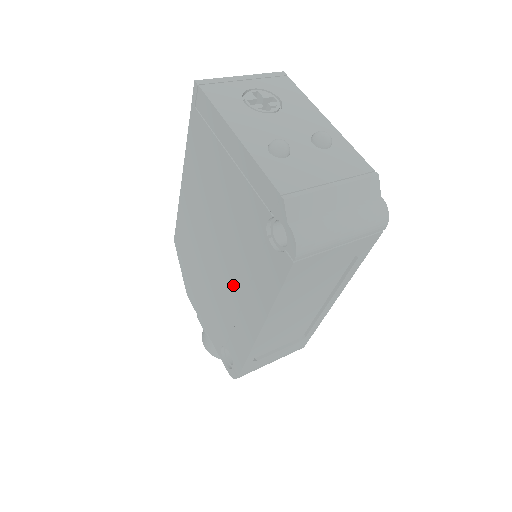
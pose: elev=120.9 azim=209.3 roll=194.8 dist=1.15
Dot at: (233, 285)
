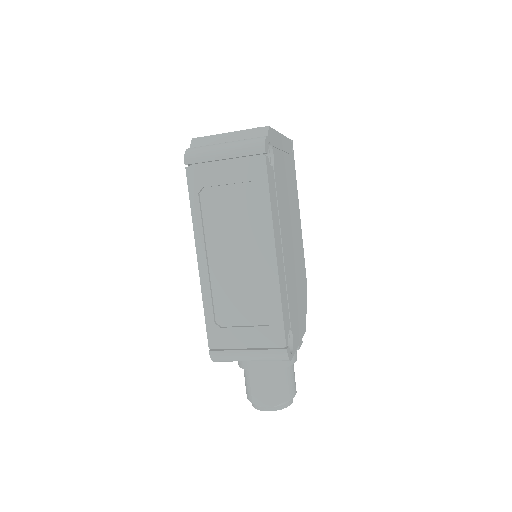
Dot at: occluded
